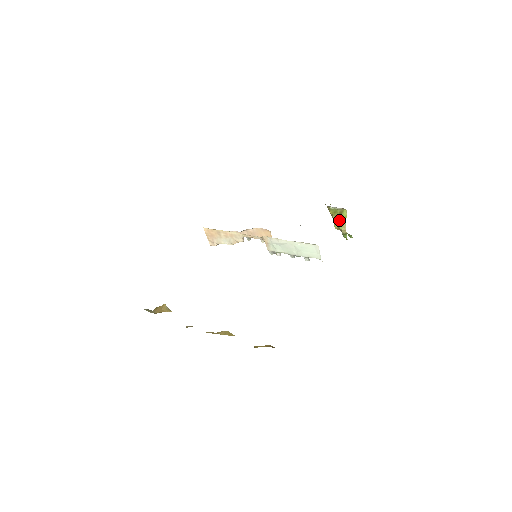
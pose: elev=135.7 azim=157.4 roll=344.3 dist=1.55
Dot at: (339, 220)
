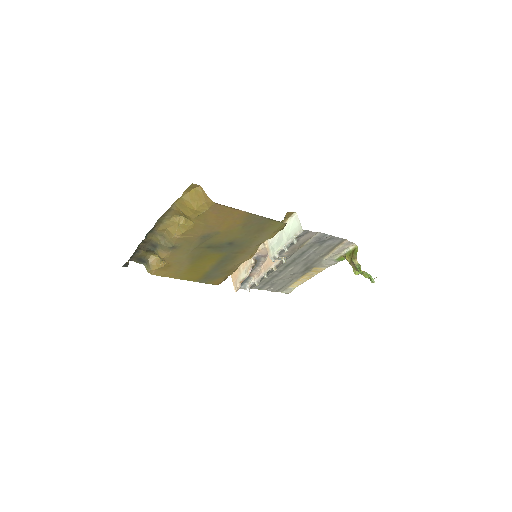
Dot at: (352, 257)
